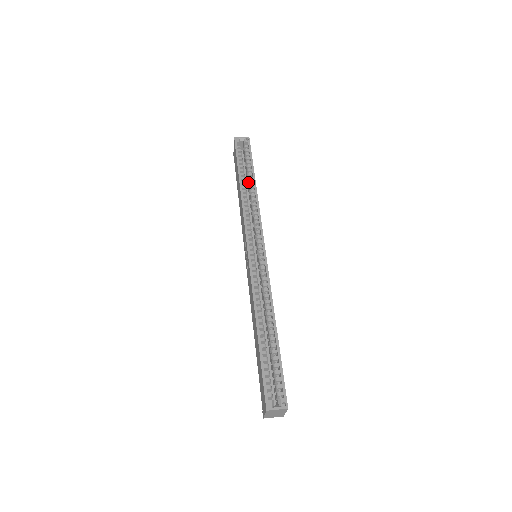
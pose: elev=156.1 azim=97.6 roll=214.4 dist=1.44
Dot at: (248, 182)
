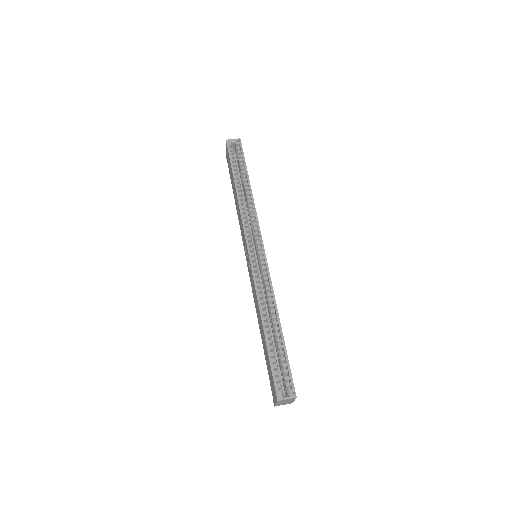
Dot at: (243, 184)
